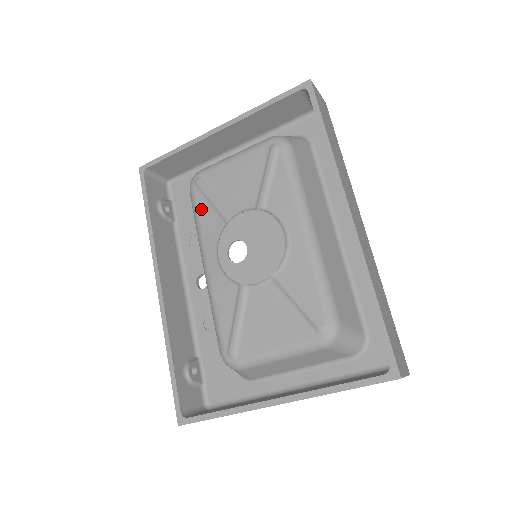
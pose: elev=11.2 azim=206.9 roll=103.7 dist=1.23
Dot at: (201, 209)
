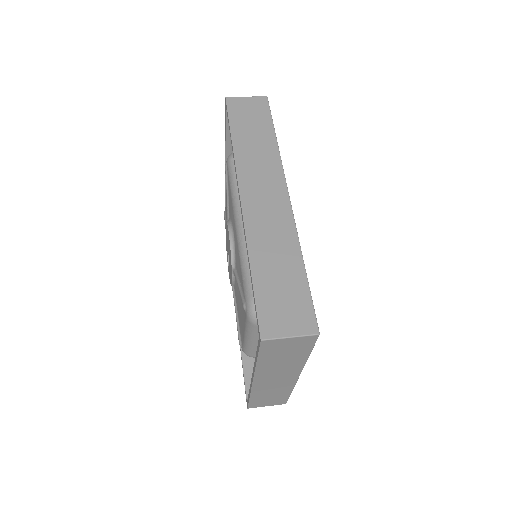
Dot at: occluded
